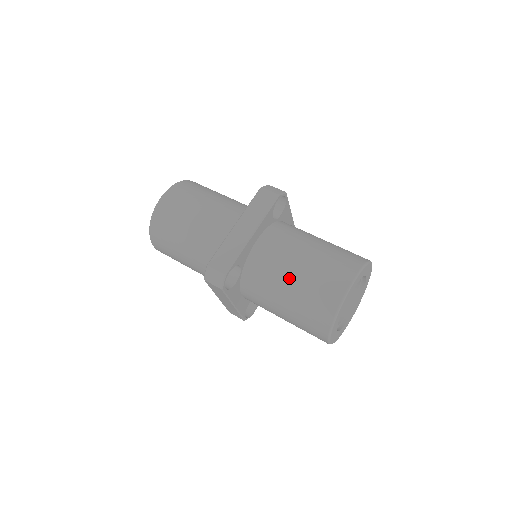
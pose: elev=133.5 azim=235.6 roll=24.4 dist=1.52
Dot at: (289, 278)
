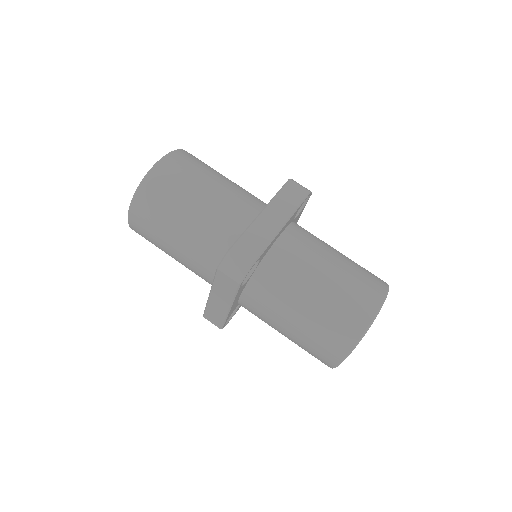
Dot at: (315, 286)
